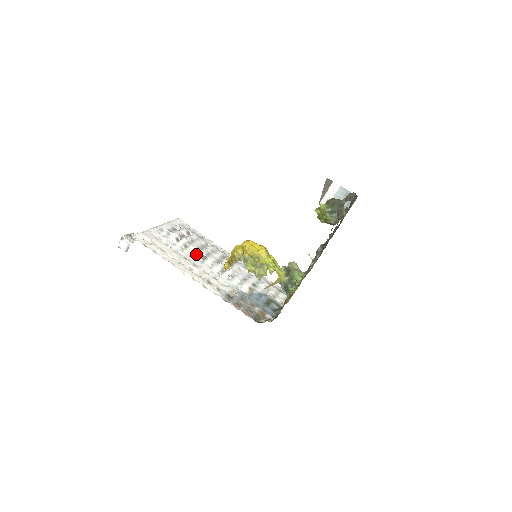
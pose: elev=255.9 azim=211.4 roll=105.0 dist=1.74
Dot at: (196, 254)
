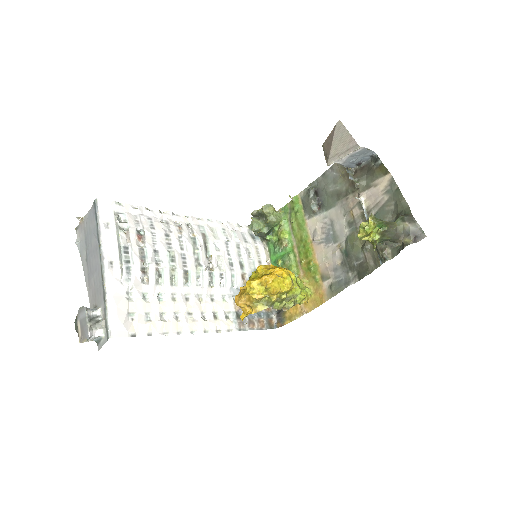
Dot at: (177, 278)
